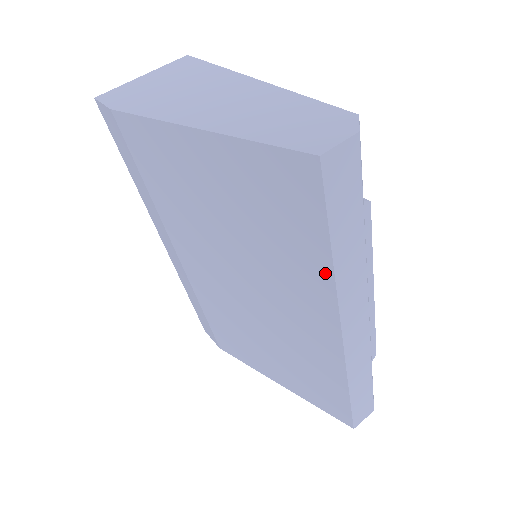
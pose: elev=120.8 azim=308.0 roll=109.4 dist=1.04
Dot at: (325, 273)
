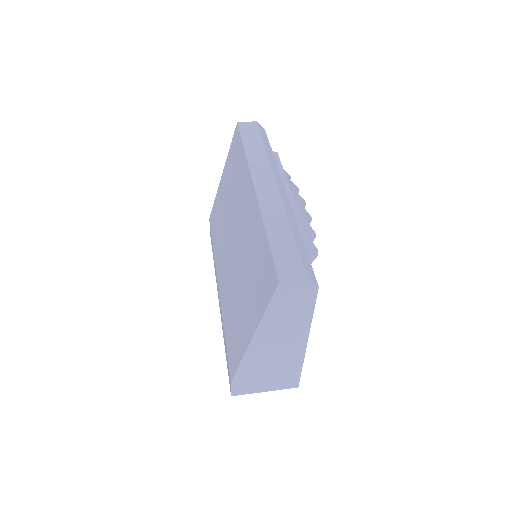
Dot at: (245, 161)
